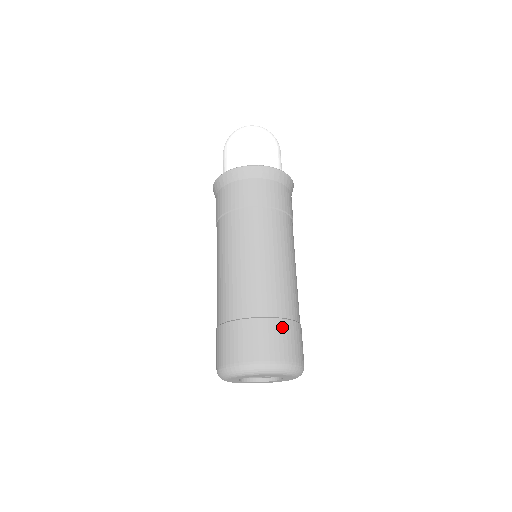
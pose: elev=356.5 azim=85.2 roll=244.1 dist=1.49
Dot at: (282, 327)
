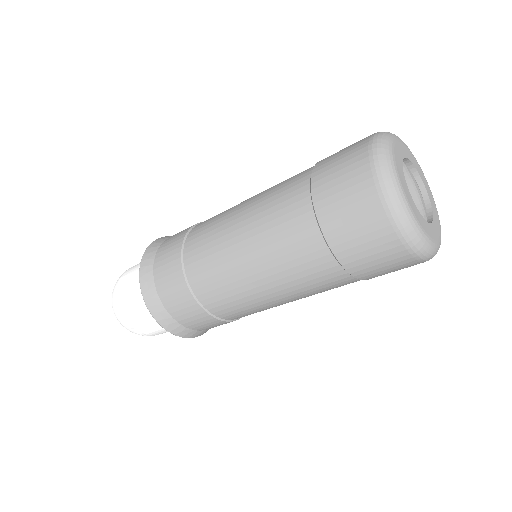
Dot at: occluded
